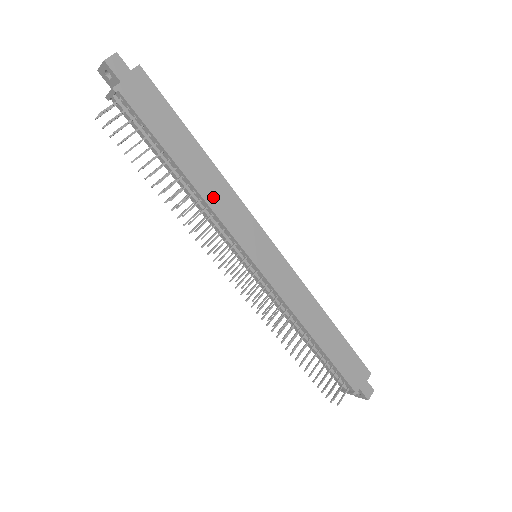
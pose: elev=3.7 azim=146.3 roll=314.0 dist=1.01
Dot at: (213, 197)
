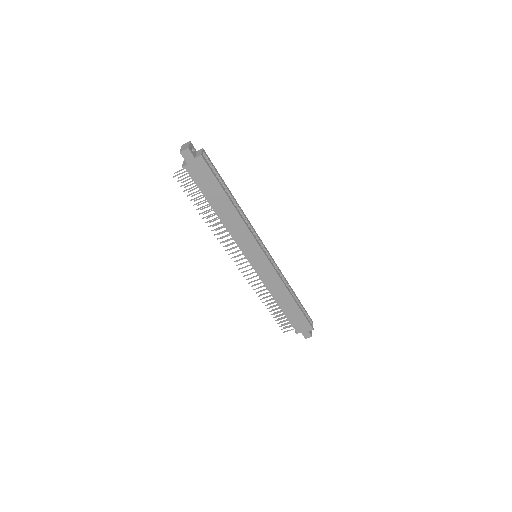
Dot at: (232, 227)
